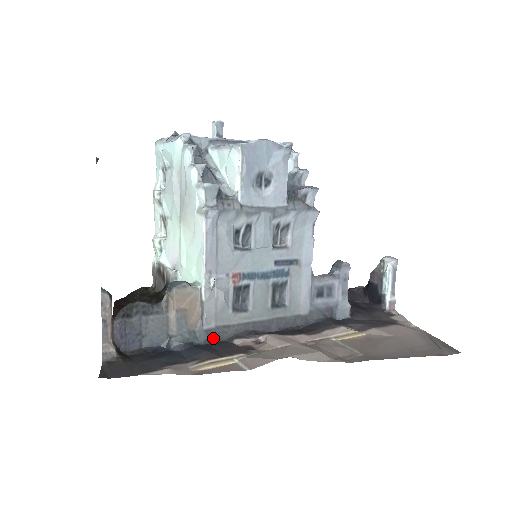
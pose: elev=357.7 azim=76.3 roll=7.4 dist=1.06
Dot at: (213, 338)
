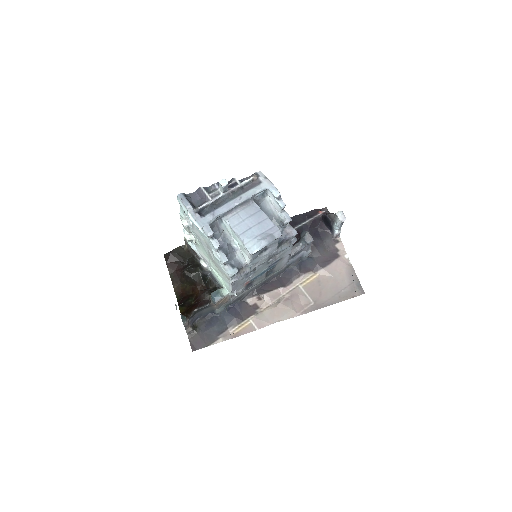
Dot at: (236, 302)
